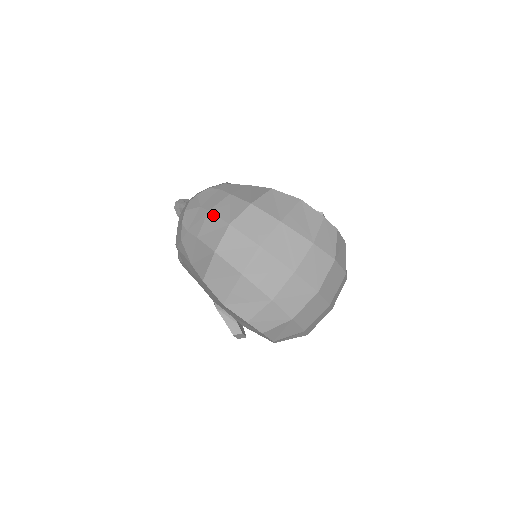
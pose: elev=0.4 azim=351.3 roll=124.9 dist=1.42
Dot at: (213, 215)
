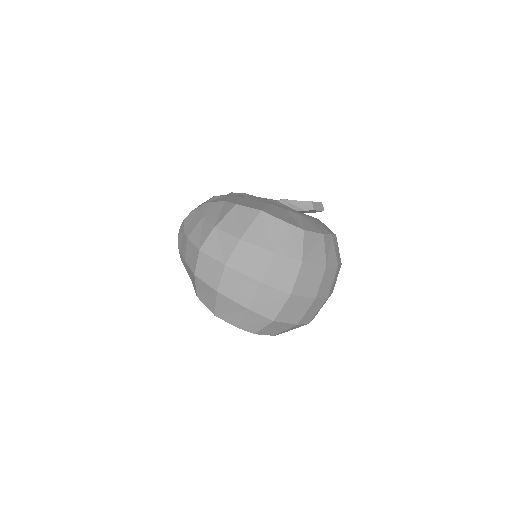
Dot at: (190, 241)
